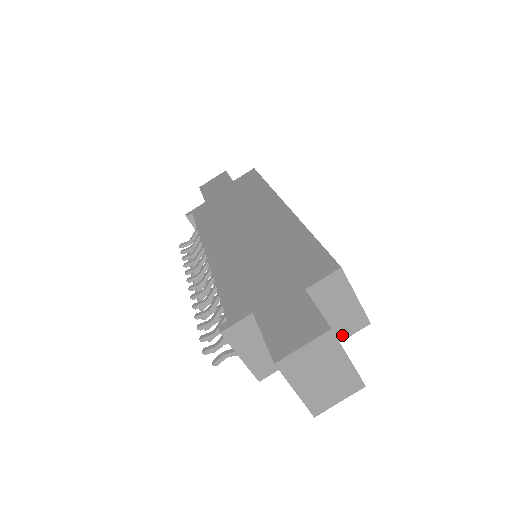
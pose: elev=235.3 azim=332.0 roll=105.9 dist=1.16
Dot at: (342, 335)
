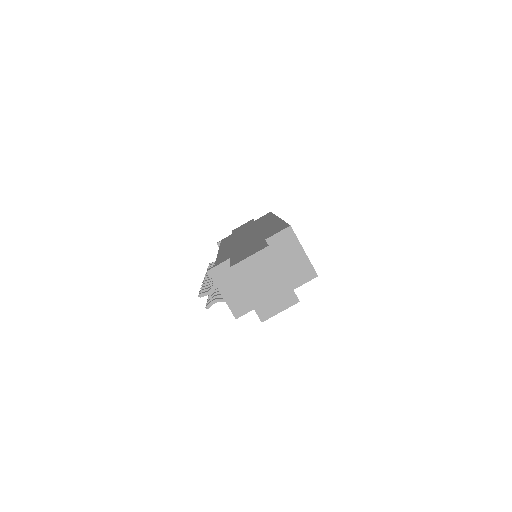
Dot at: (296, 283)
